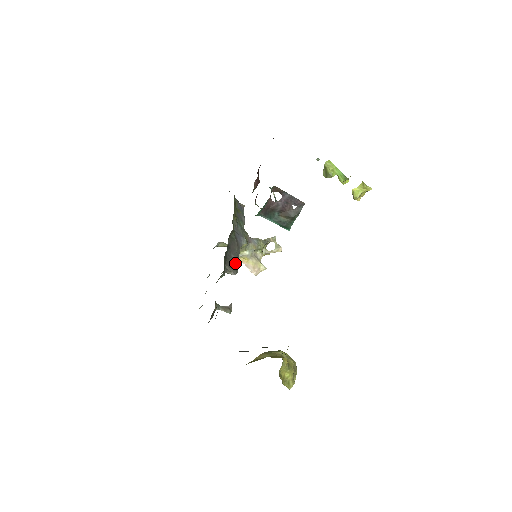
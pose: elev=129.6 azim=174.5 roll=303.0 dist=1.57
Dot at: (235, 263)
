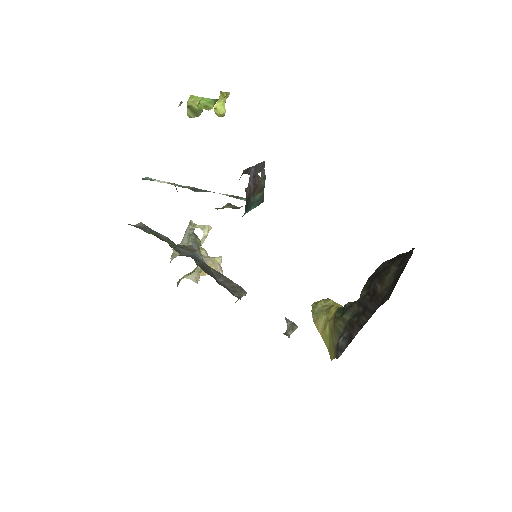
Dot at: (231, 284)
